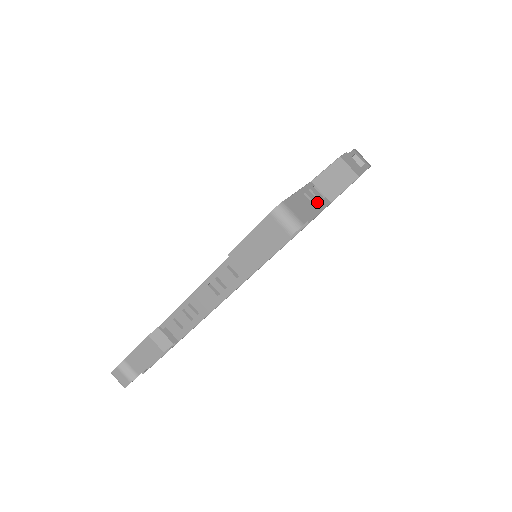
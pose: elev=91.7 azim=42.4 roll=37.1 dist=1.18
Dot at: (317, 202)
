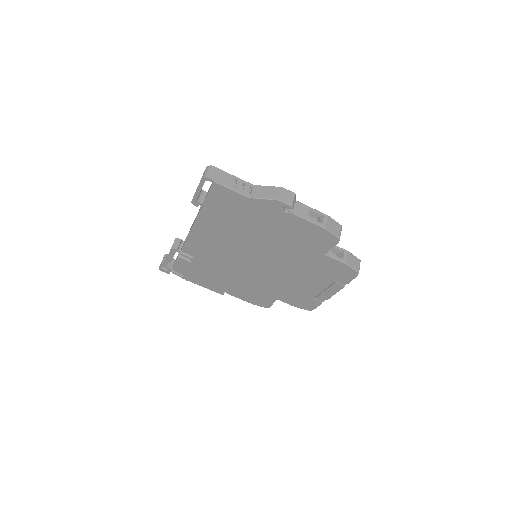
Dot at: (239, 188)
